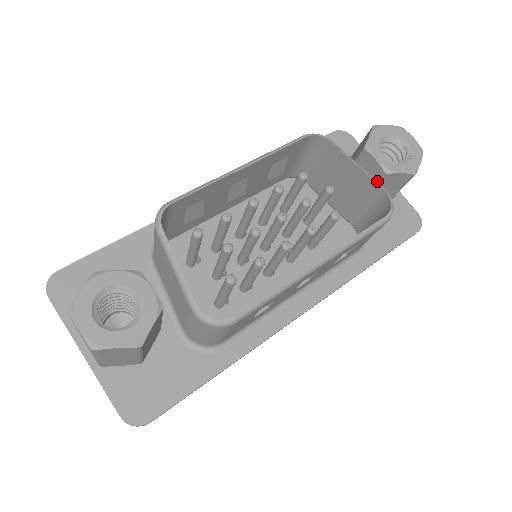
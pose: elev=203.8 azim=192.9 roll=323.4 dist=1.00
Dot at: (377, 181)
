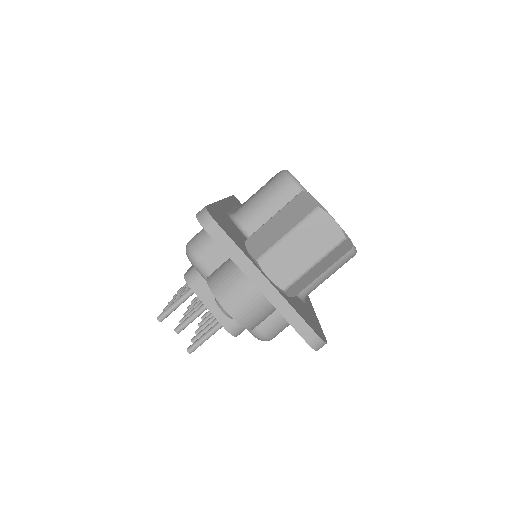
Dot at: occluded
